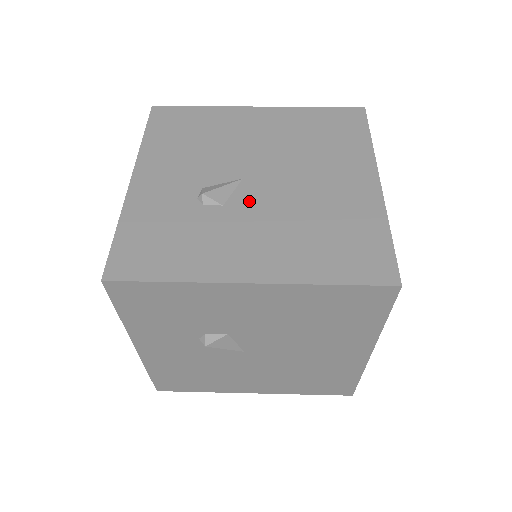
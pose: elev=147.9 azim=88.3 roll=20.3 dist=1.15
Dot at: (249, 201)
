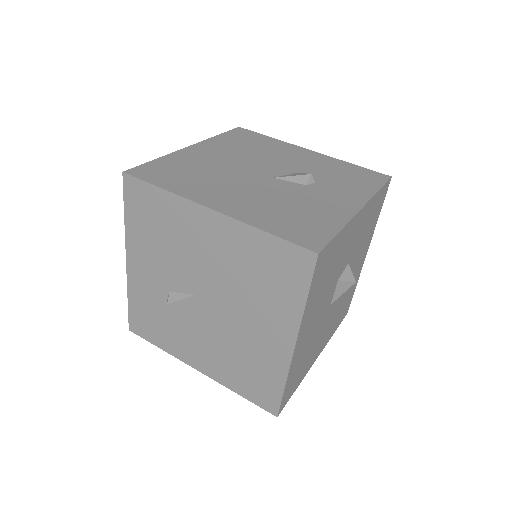
Dot at: (199, 317)
